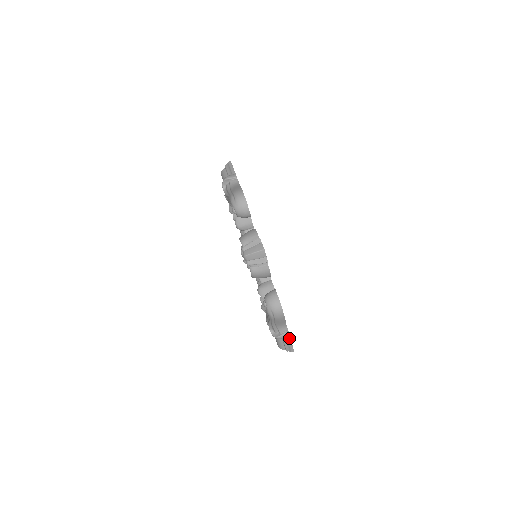
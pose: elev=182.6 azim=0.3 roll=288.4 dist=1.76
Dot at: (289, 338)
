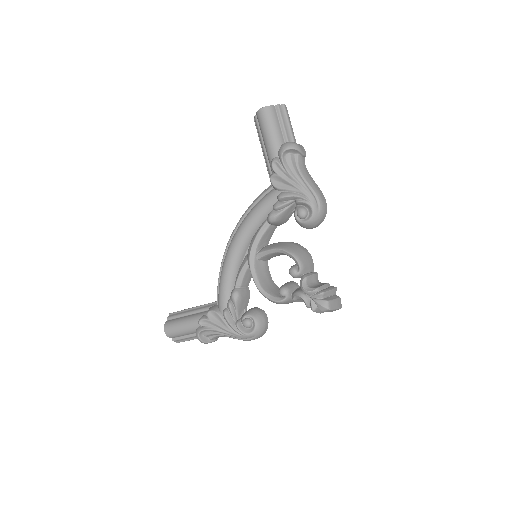
Dot at: occluded
